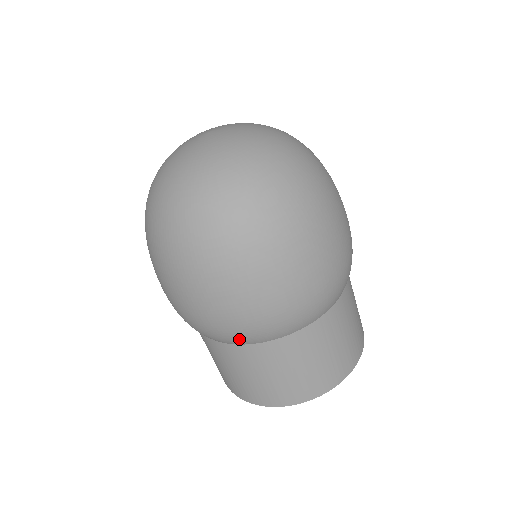
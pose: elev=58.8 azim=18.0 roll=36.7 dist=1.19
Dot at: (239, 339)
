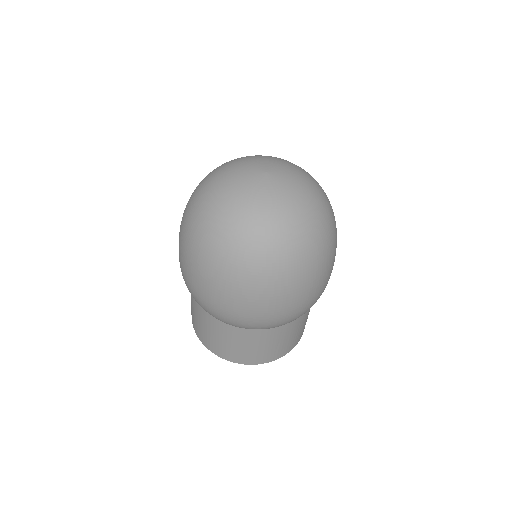
Dot at: (262, 328)
